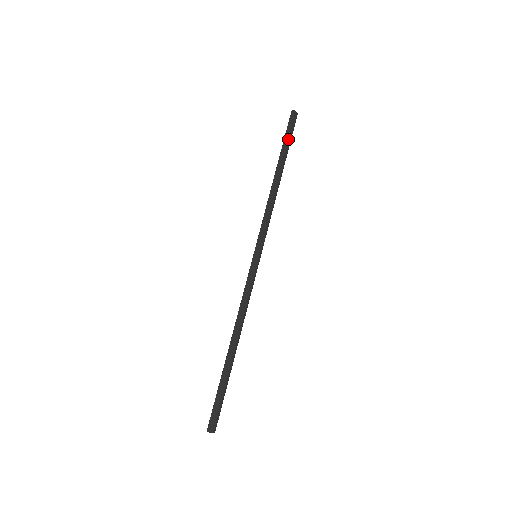
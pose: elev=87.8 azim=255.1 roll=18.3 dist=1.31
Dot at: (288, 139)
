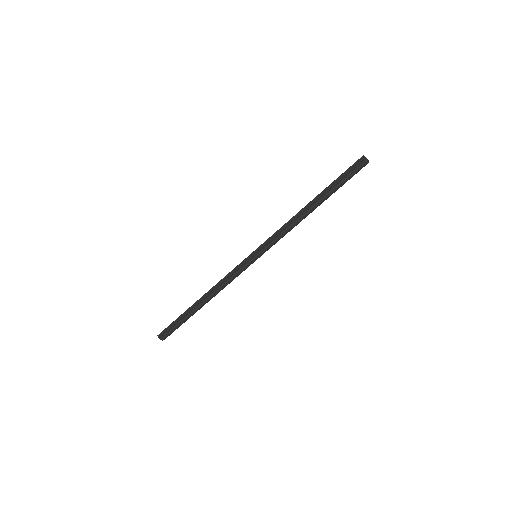
Dot at: (342, 180)
